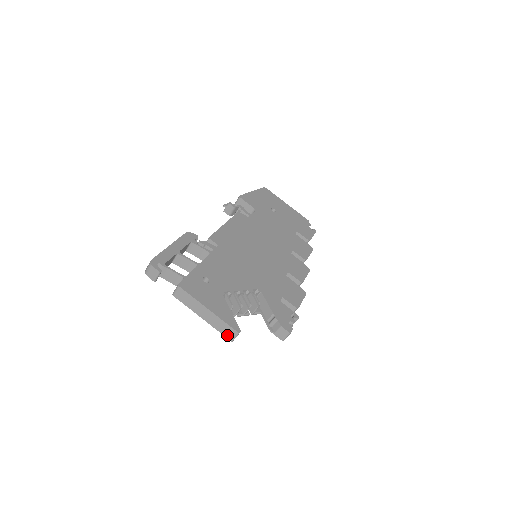
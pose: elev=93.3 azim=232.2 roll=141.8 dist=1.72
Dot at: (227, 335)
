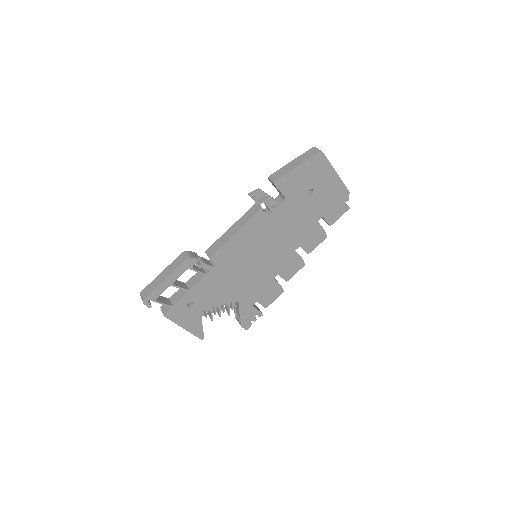
Dot at: occluded
